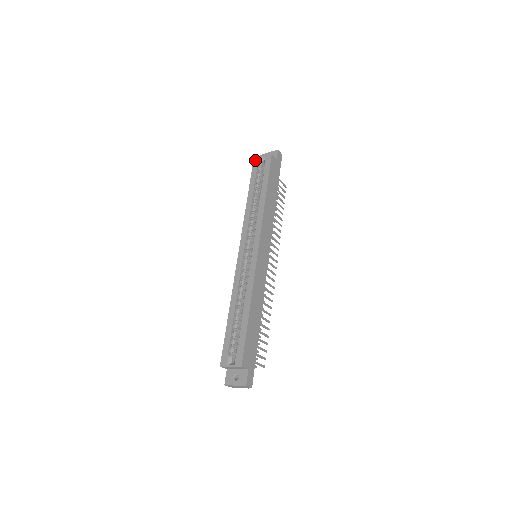
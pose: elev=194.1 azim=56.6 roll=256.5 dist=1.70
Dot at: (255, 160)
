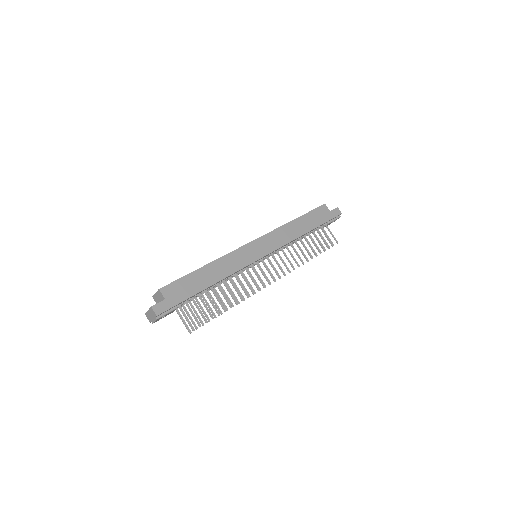
Dot at: occluded
